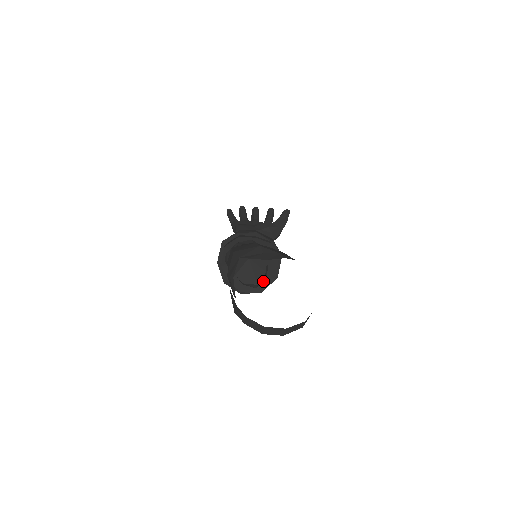
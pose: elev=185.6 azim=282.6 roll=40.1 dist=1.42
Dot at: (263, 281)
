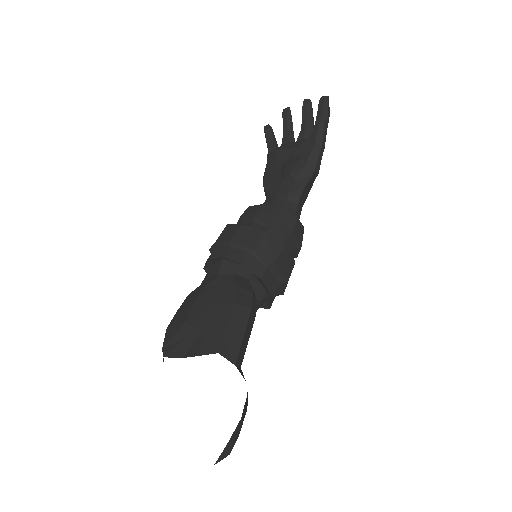
Dot at: (266, 297)
